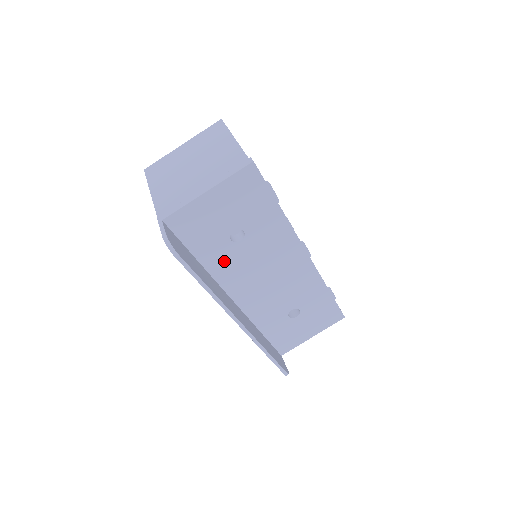
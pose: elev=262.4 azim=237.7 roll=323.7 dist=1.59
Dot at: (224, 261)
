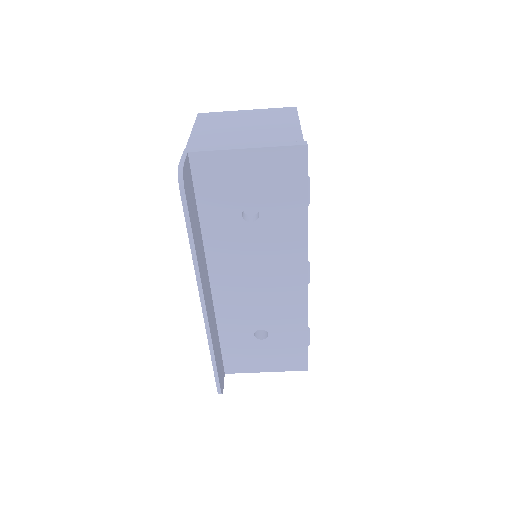
Dot at: (224, 234)
